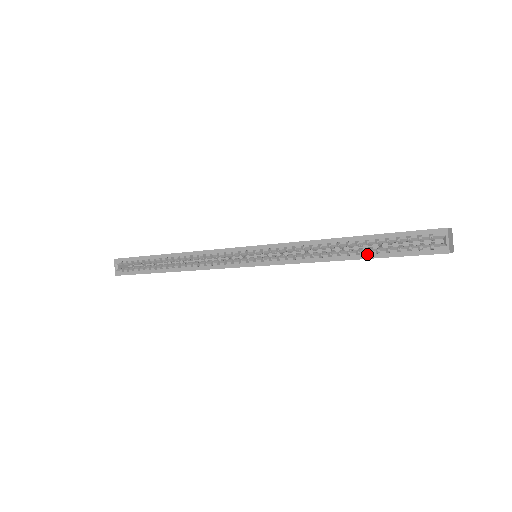
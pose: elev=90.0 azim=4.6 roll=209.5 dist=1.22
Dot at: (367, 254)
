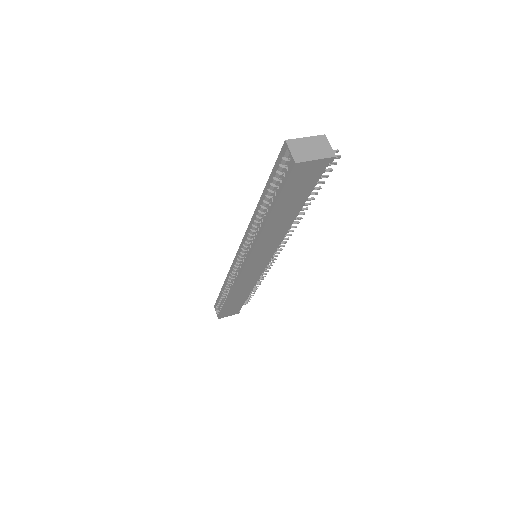
Dot at: (270, 207)
